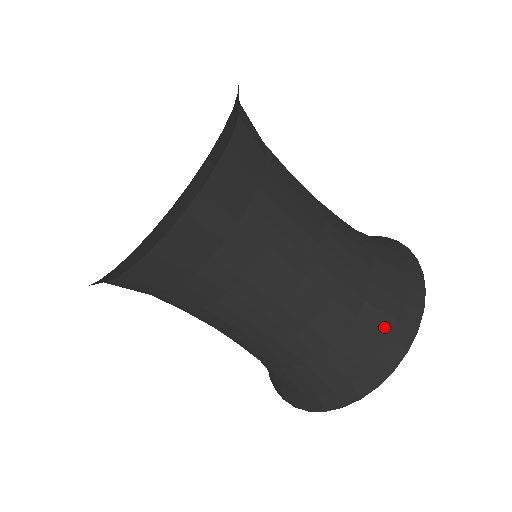
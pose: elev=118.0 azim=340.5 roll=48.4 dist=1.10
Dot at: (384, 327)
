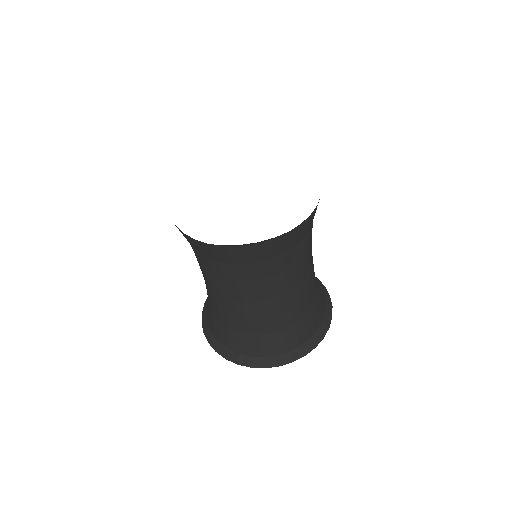
Dot at: (267, 350)
